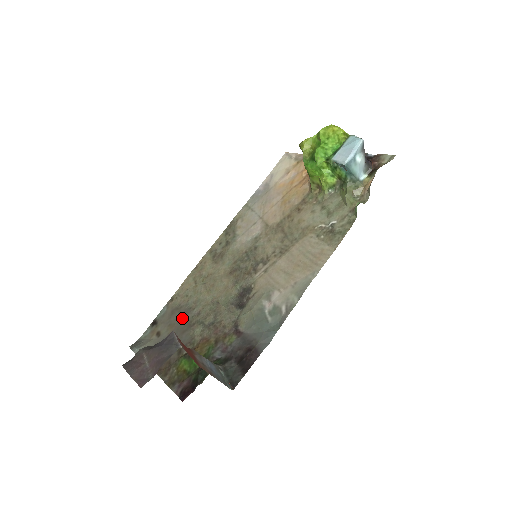
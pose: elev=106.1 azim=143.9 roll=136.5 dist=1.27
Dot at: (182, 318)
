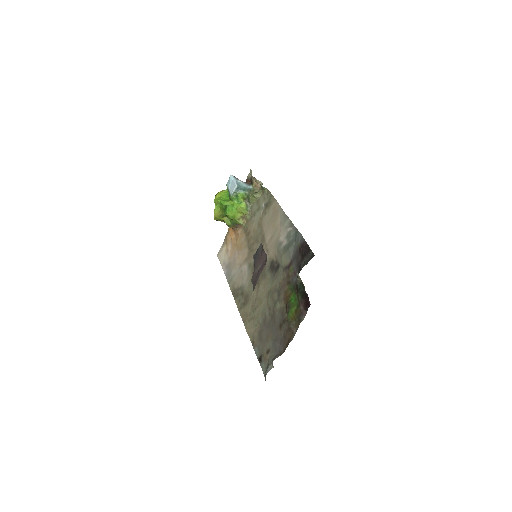
Dot at: (267, 326)
